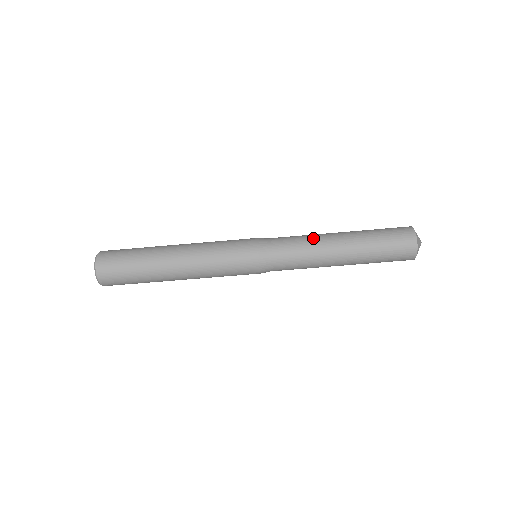
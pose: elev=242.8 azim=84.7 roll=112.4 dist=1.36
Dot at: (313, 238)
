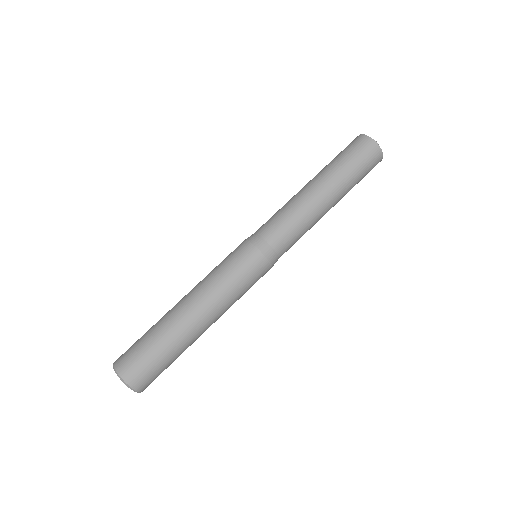
Dot at: (289, 201)
